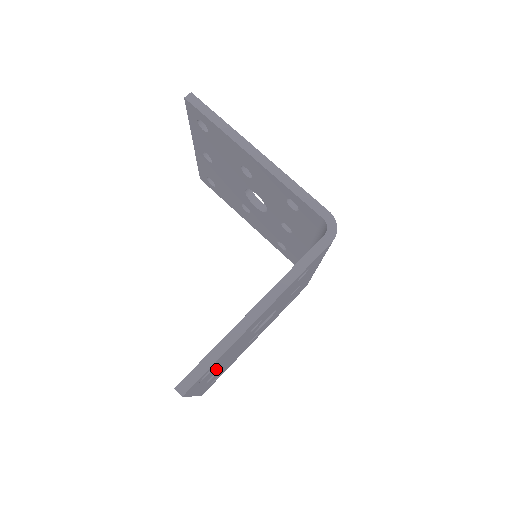
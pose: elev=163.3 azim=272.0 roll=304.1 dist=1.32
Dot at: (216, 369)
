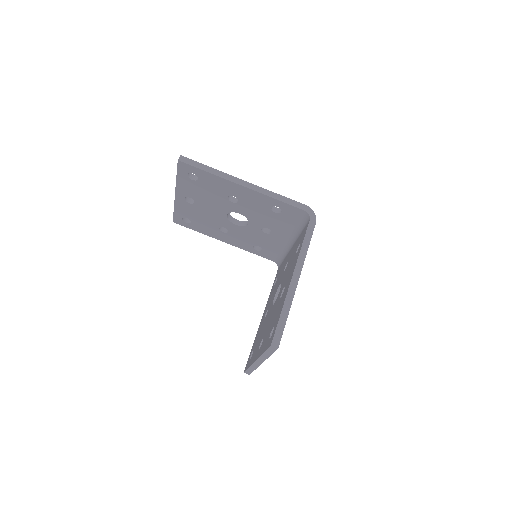
Dot at: occluded
